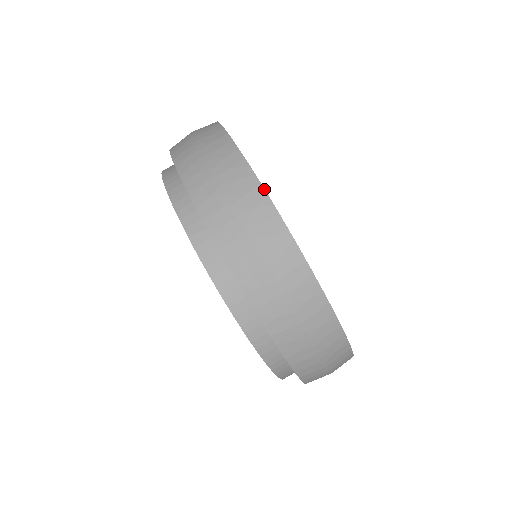
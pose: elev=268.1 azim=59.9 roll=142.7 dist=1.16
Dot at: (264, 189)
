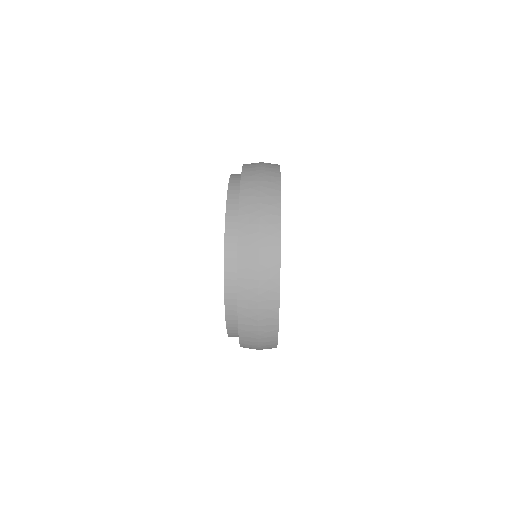
Dot at: occluded
